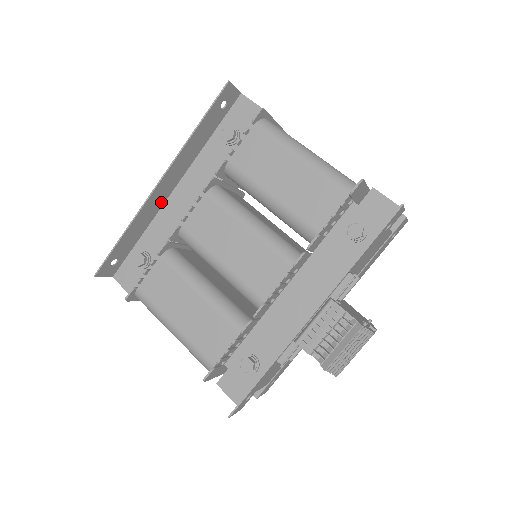
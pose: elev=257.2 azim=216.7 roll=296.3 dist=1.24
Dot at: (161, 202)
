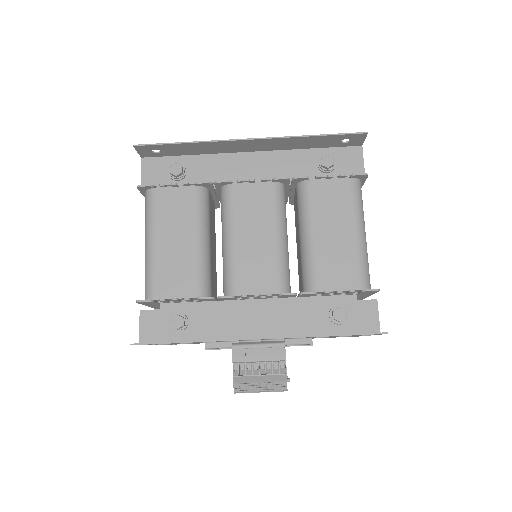
Dot at: (234, 150)
